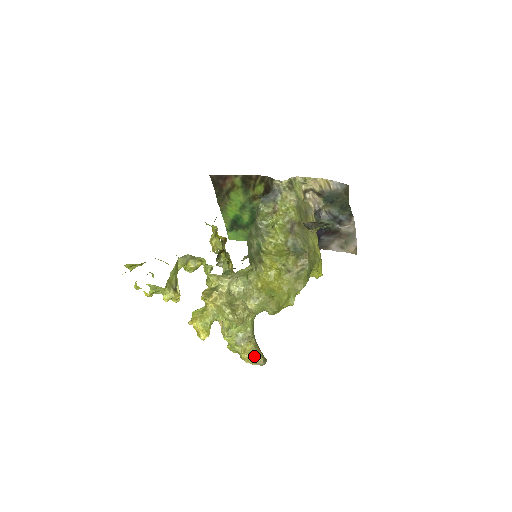
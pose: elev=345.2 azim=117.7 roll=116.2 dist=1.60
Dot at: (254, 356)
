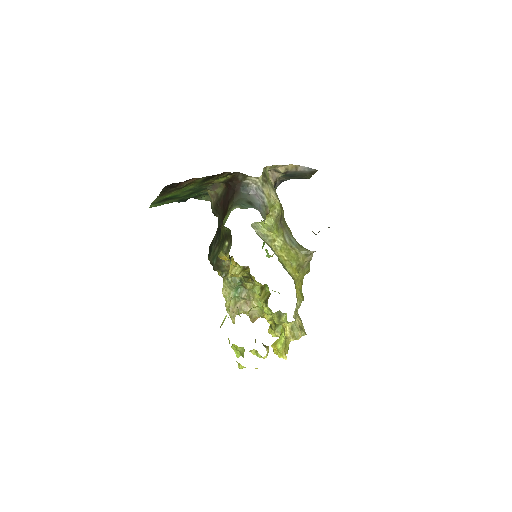
Dot at: occluded
